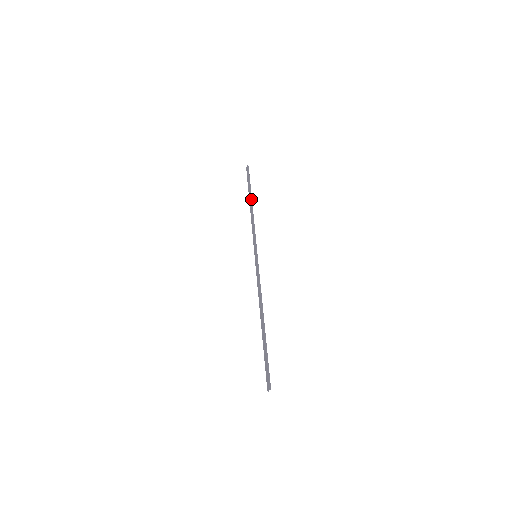
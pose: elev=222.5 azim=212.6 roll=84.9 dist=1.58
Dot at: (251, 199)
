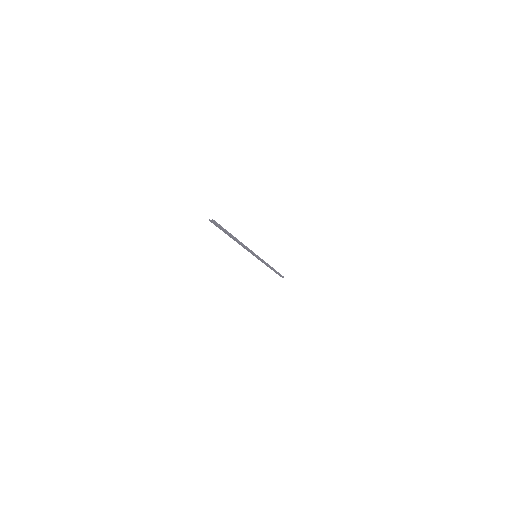
Dot at: (235, 238)
